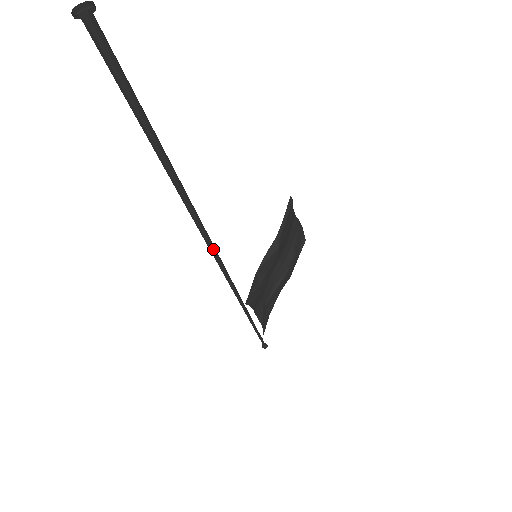
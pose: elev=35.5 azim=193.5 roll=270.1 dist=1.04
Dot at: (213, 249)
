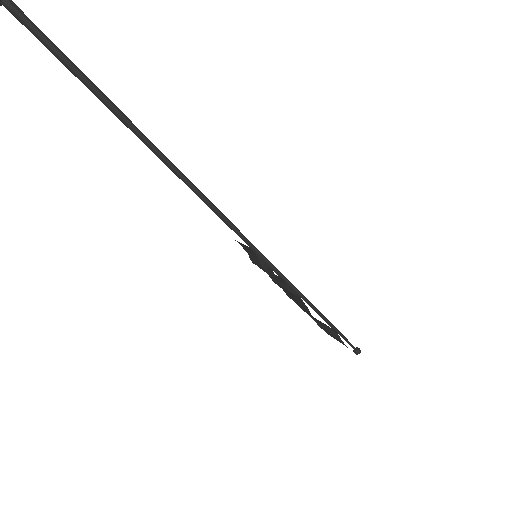
Dot at: (216, 207)
